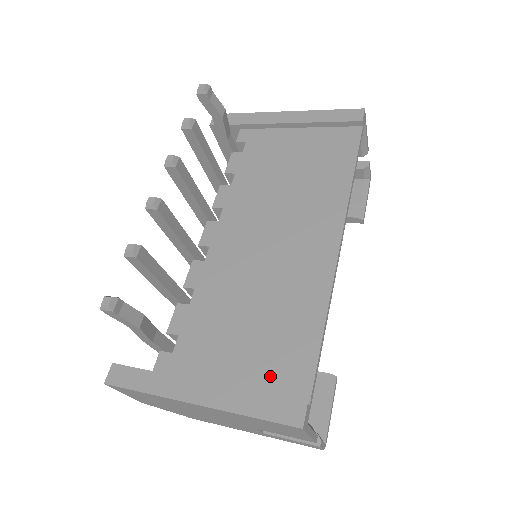
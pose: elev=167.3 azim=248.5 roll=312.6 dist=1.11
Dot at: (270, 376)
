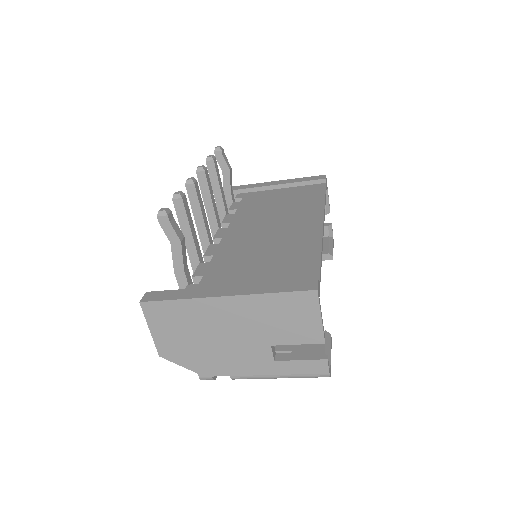
Dot at: (284, 279)
